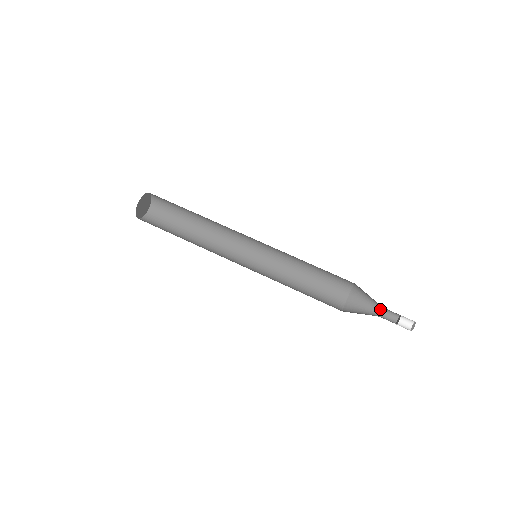
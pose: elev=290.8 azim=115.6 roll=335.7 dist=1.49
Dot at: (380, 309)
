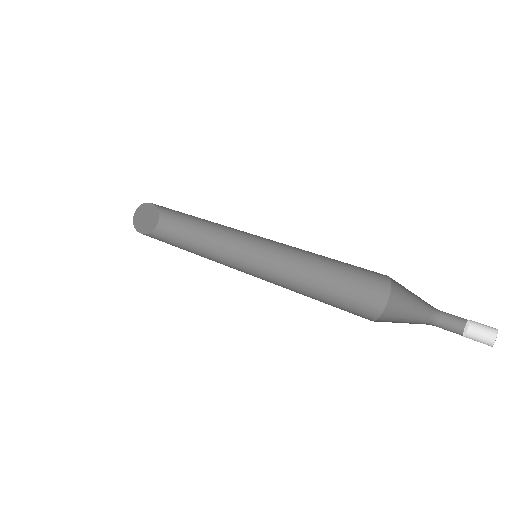
Dot at: (435, 314)
